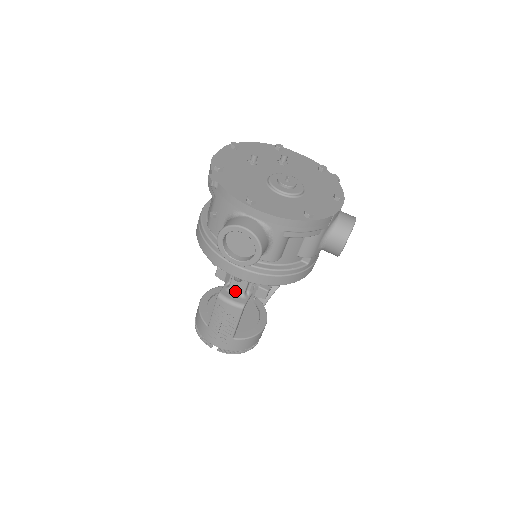
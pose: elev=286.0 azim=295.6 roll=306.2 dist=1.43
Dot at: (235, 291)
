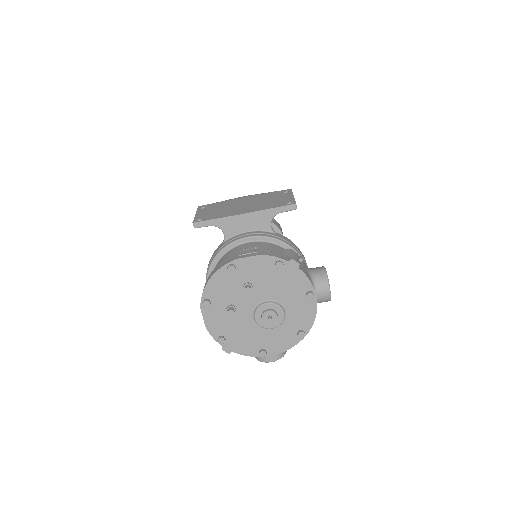
Dot at: occluded
